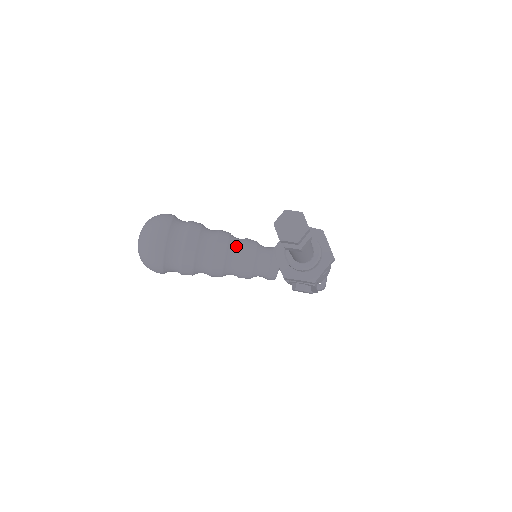
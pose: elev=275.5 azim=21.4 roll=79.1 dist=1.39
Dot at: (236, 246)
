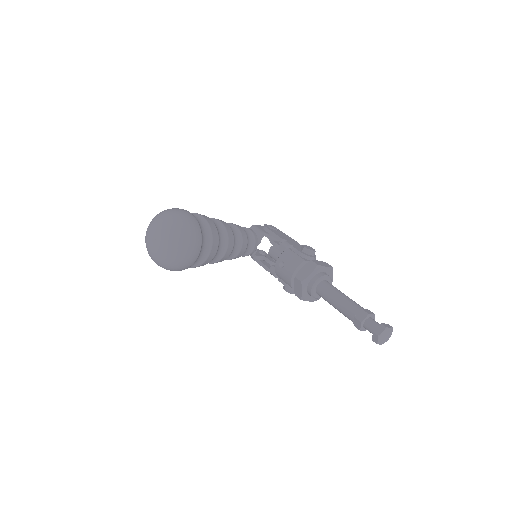
Dot at: (236, 241)
